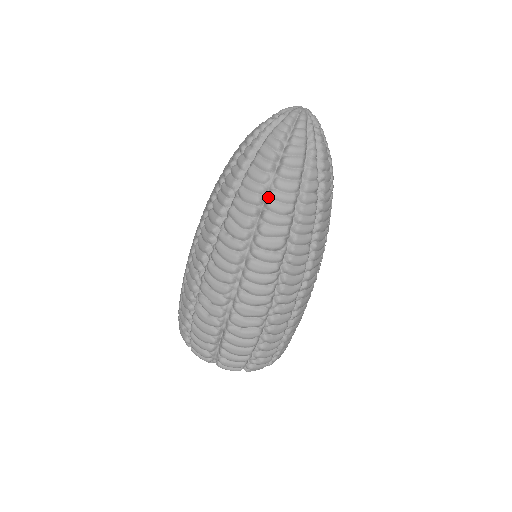
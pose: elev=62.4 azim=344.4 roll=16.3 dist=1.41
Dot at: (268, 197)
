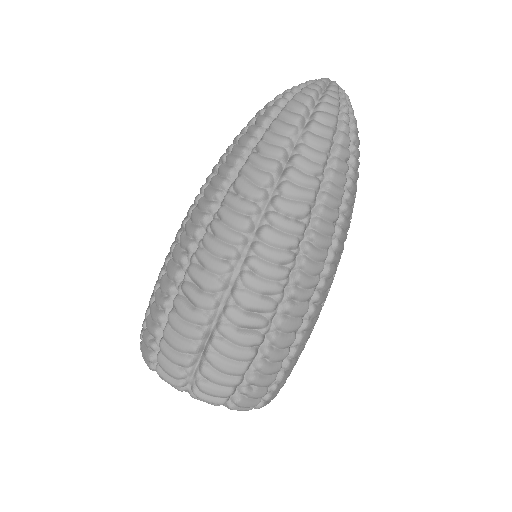
Dot at: (294, 152)
